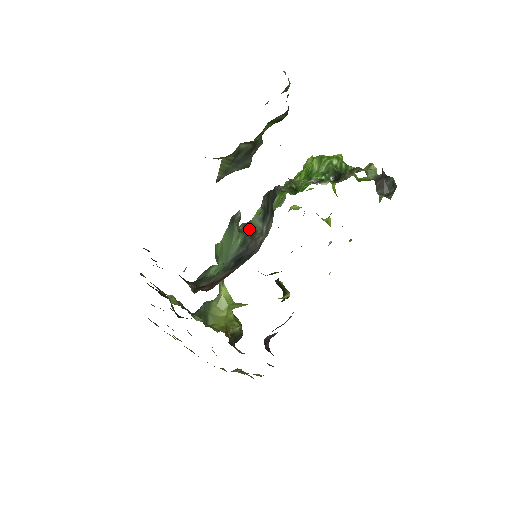
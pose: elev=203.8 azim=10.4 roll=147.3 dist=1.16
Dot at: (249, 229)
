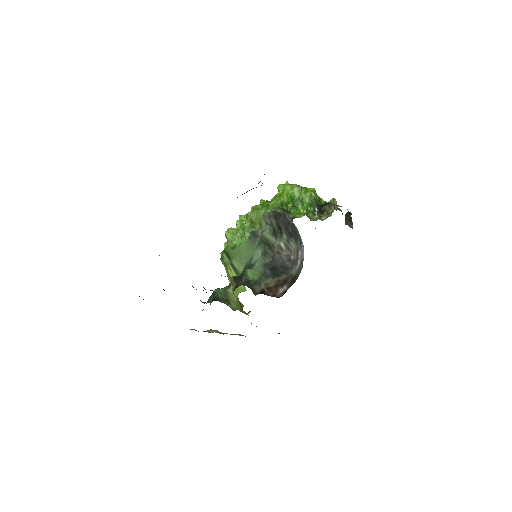
Dot at: (265, 242)
